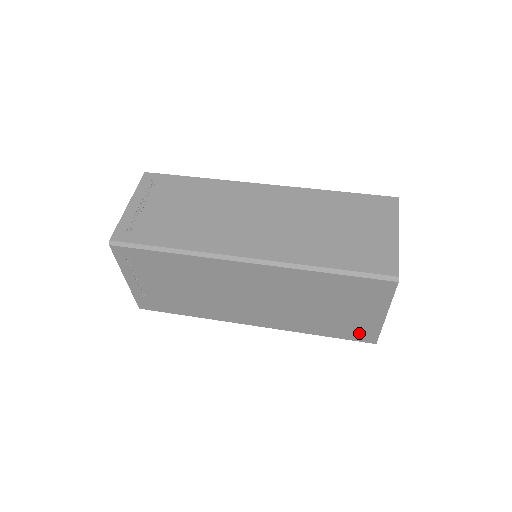
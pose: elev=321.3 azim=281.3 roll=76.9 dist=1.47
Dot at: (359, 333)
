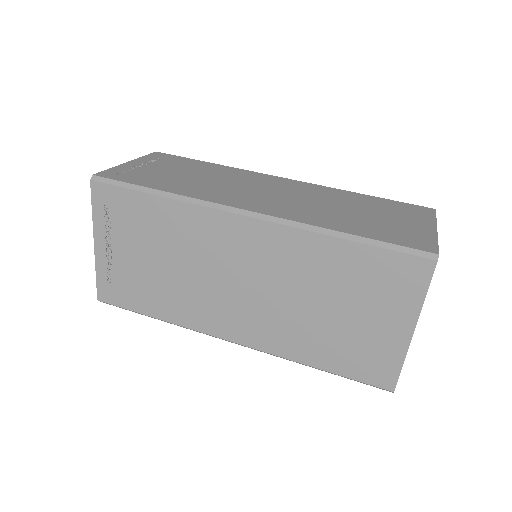
Dot at: (373, 366)
